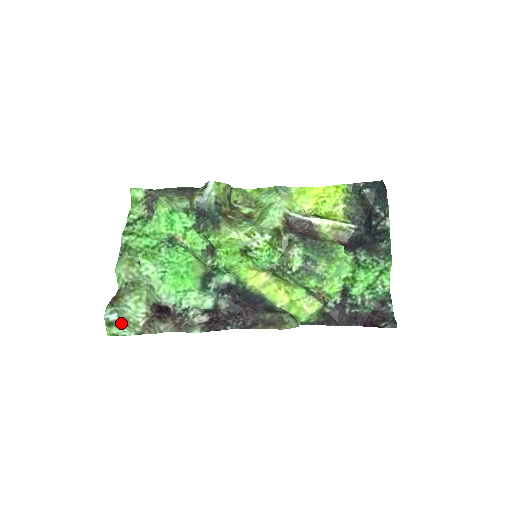
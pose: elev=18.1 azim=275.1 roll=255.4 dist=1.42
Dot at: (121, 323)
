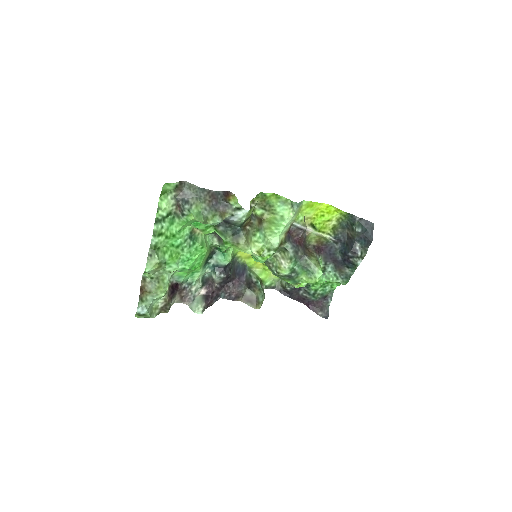
Dot at: (149, 315)
